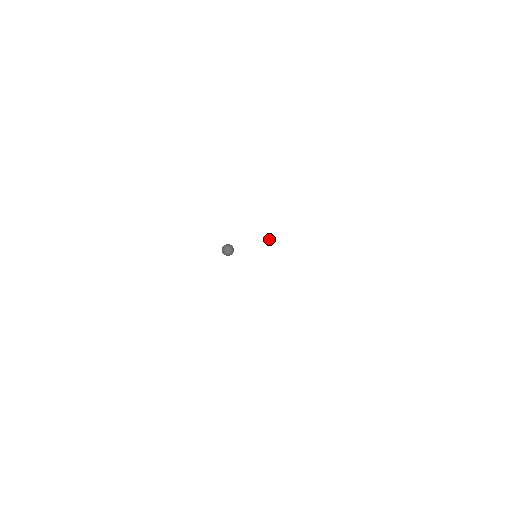
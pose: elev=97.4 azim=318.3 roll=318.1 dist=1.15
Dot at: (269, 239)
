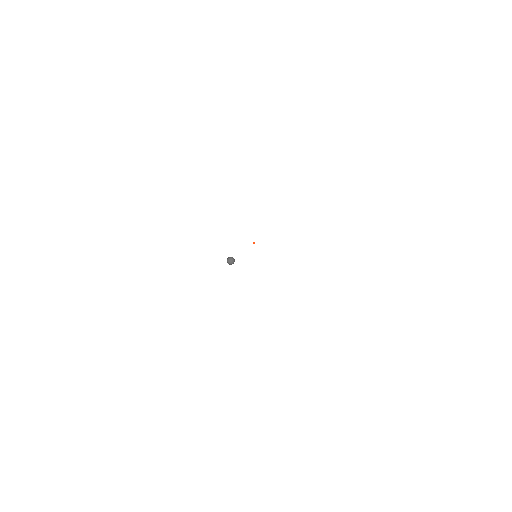
Dot at: occluded
